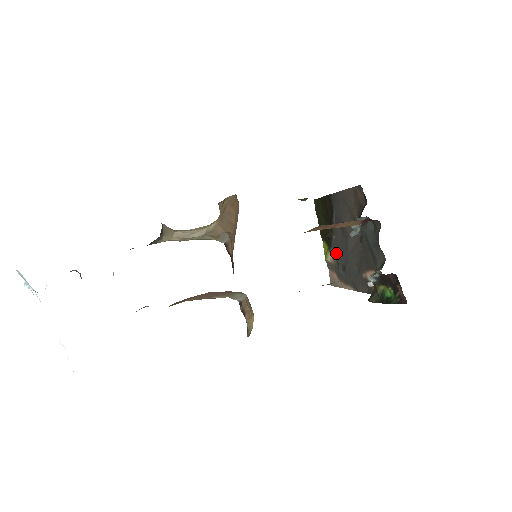
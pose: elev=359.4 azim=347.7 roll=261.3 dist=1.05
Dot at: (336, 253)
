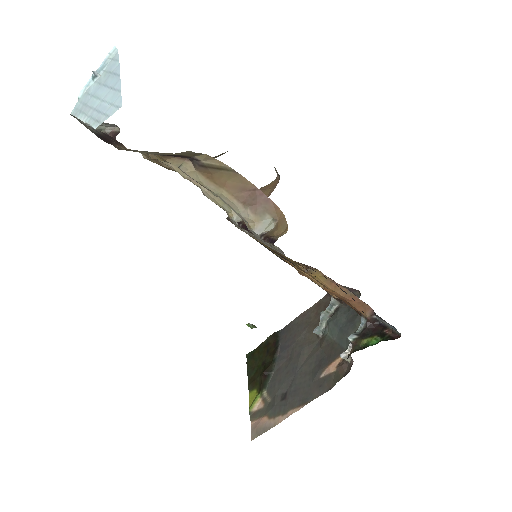
Dot at: (273, 387)
